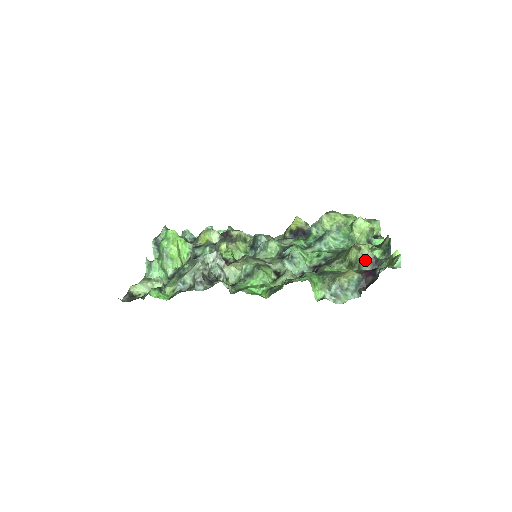
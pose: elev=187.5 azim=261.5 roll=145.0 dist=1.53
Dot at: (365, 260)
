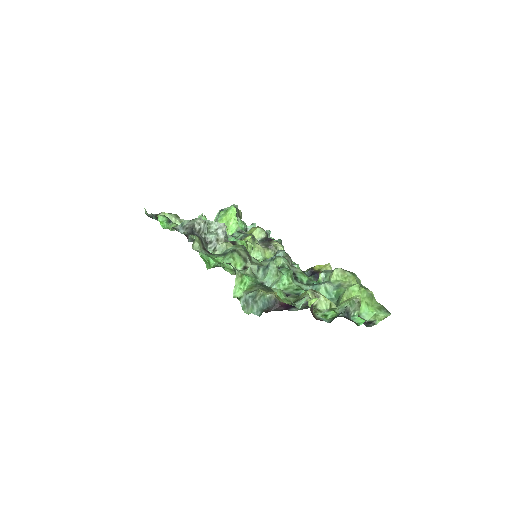
Dot at: (301, 299)
